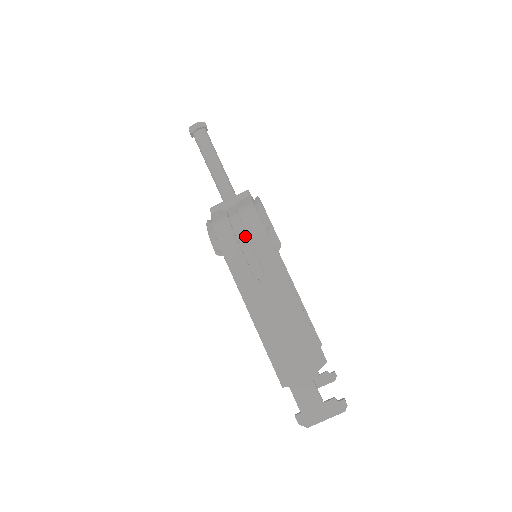
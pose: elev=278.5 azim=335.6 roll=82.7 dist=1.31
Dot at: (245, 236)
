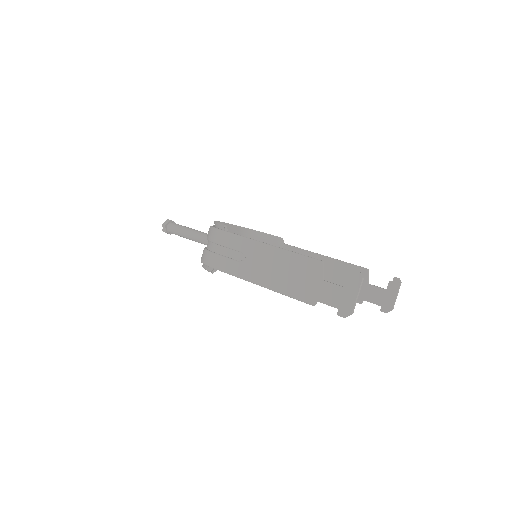
Dot at: (216, 246)
